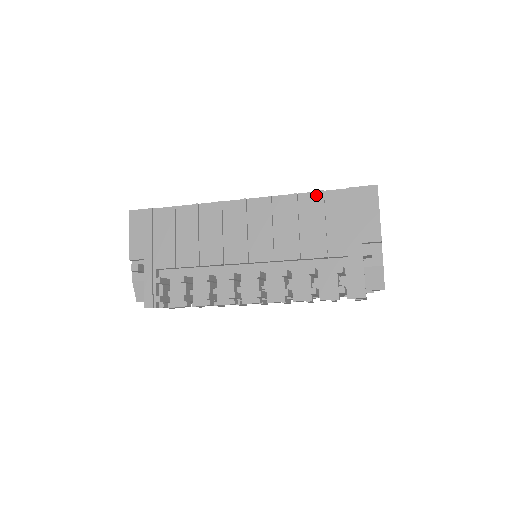
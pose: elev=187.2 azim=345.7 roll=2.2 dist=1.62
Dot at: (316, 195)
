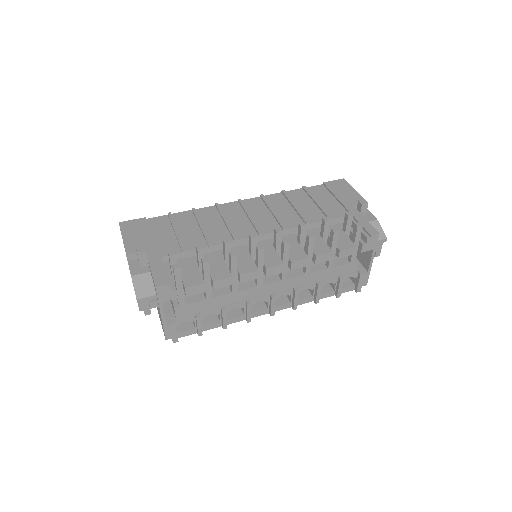
Dot at: (300, 190)
